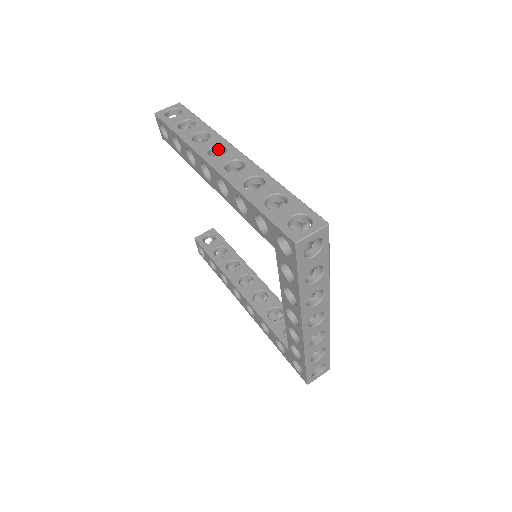
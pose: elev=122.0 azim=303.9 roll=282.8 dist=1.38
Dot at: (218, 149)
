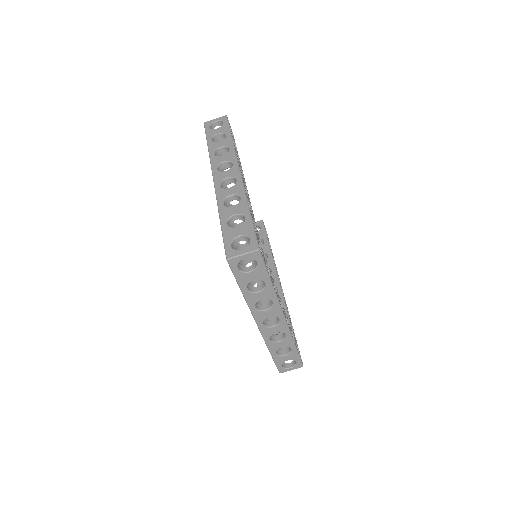
Dot at: (229, 164)
